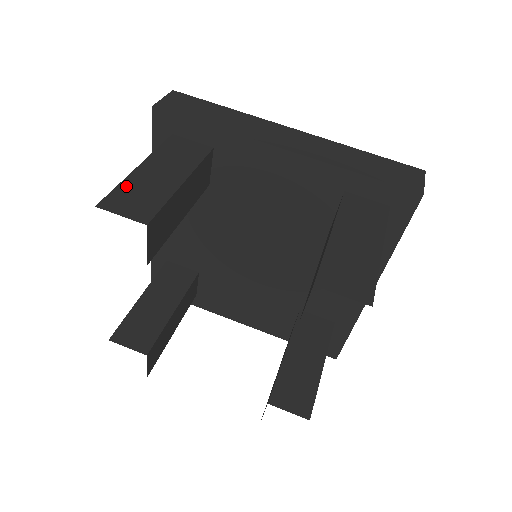
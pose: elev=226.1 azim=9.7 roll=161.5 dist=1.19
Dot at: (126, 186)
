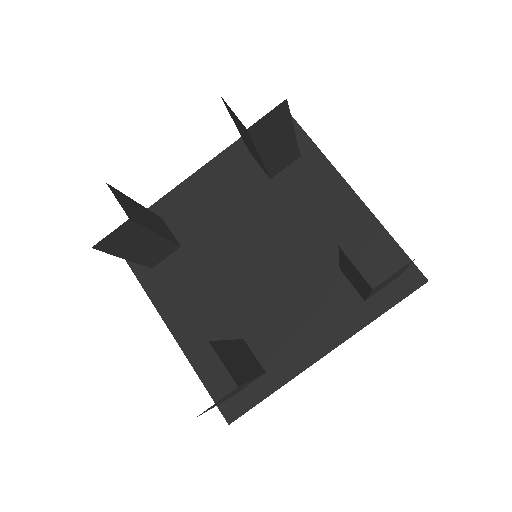
Dot at: occluded
